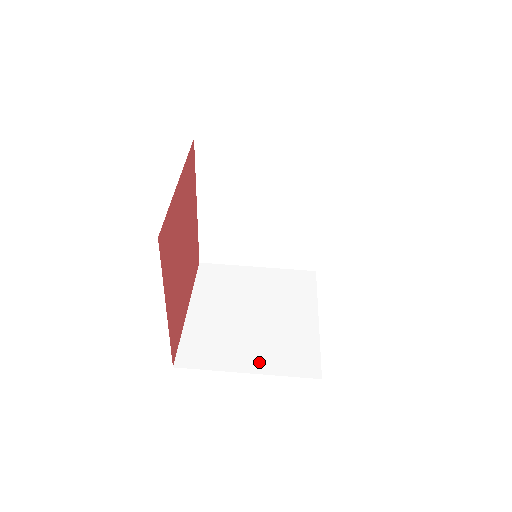
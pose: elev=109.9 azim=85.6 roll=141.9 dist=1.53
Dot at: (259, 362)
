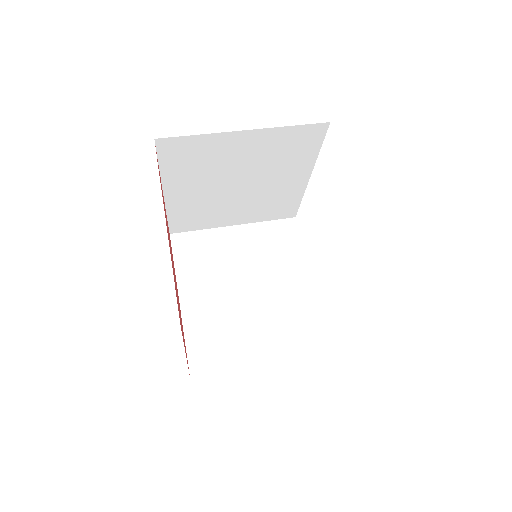
Dot at: occluded
